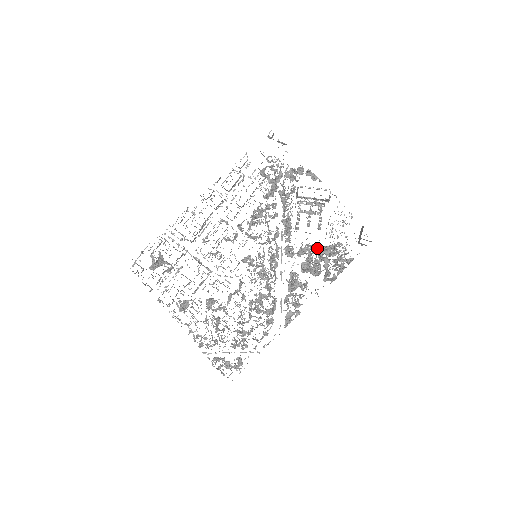
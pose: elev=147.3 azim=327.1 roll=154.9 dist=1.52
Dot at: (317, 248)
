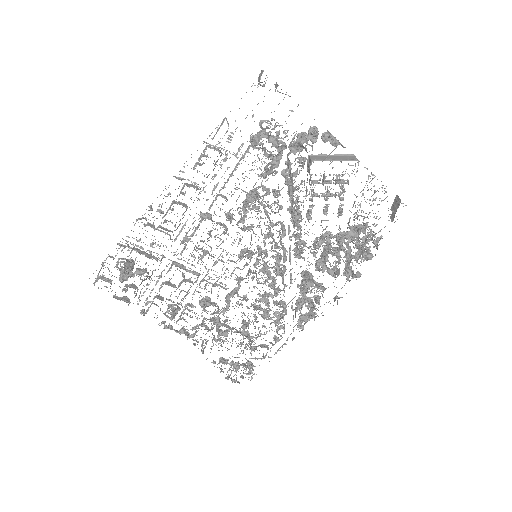
Dot at: occluded
